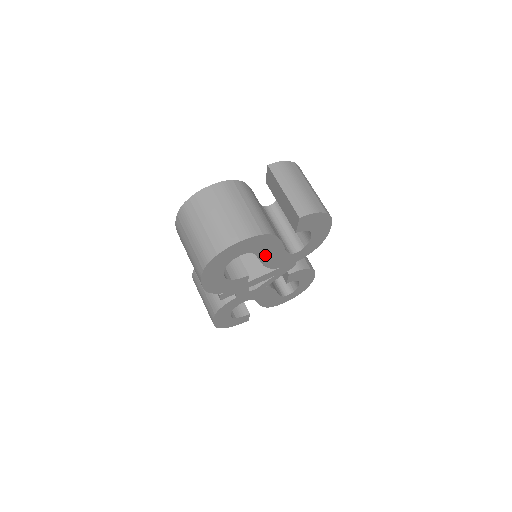
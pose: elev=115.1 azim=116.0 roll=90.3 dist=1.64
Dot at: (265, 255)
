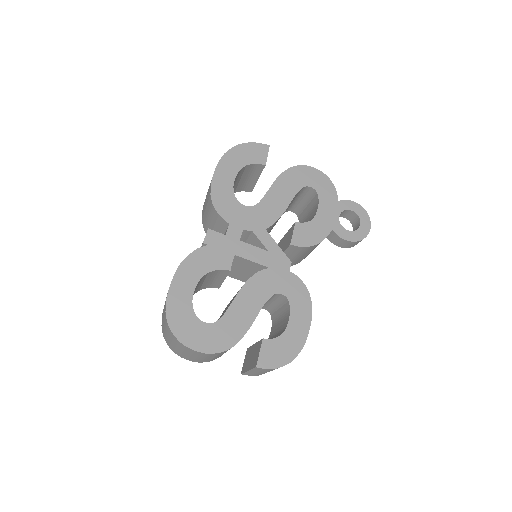
Dot at: occluded
